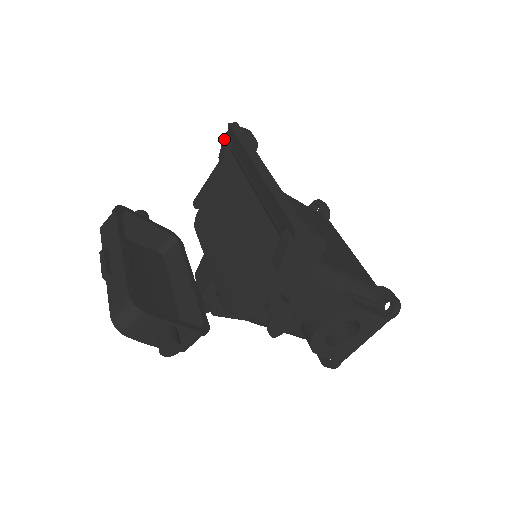
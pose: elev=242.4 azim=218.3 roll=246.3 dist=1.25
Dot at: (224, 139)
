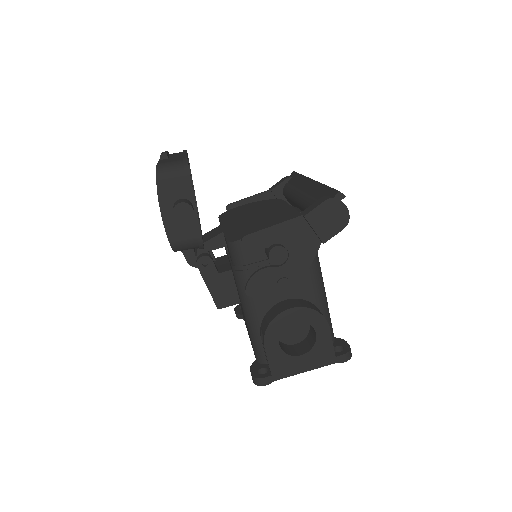
Dot at: (284, 178)
